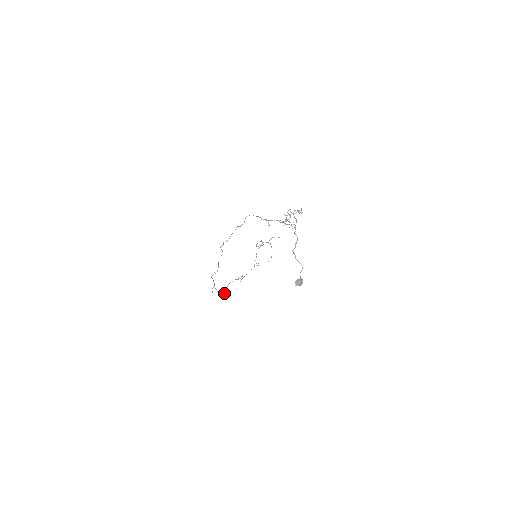
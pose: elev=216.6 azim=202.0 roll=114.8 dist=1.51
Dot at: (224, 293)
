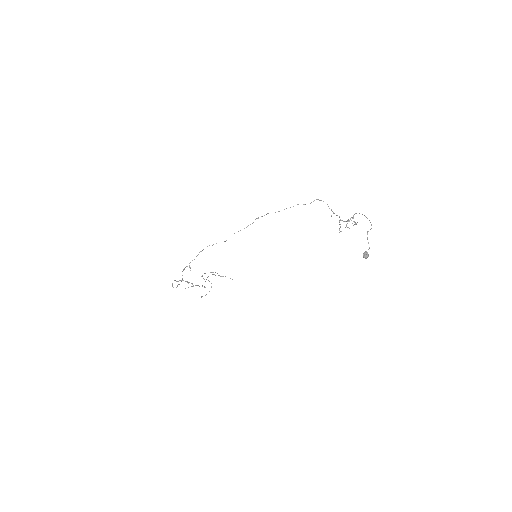
Dot at: occluded
